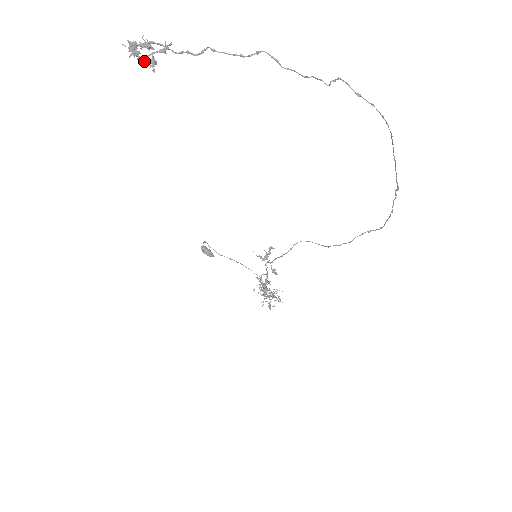
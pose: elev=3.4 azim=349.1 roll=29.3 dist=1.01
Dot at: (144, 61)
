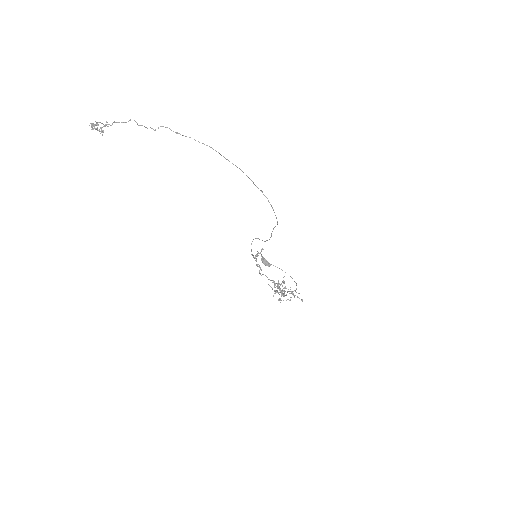
Dot at: (99, 131)
